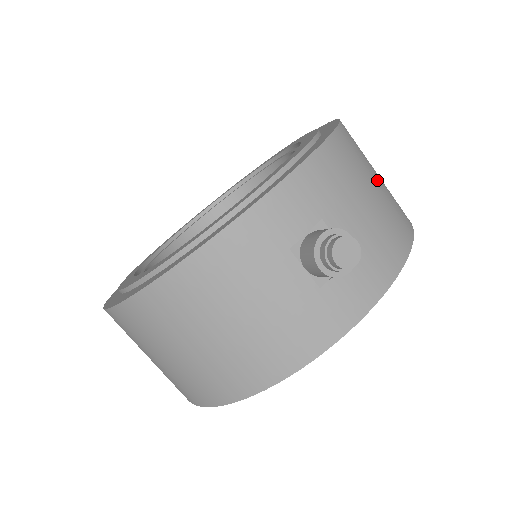
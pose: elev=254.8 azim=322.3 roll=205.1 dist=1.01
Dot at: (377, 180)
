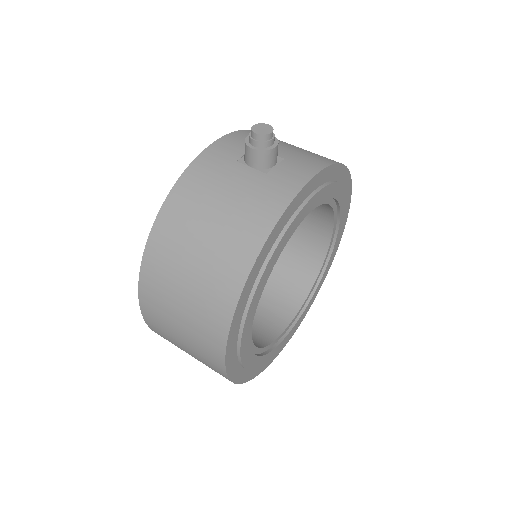
Dot at: occluded
